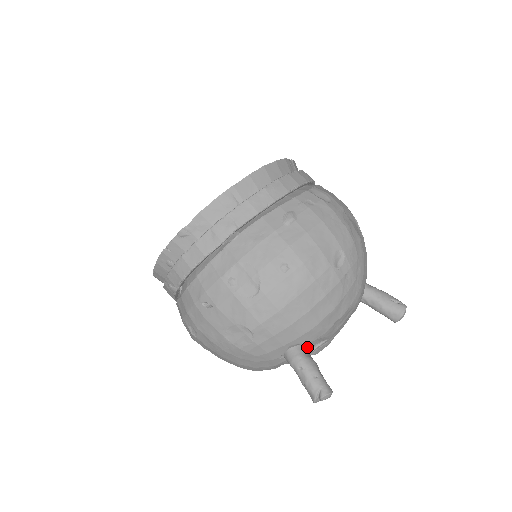
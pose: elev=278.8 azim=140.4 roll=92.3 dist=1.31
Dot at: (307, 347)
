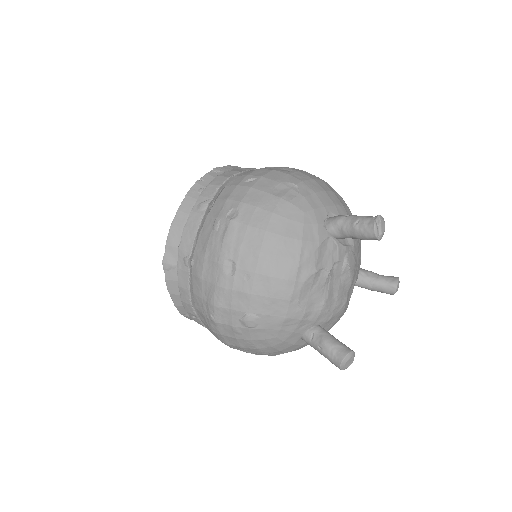
Dot at: occluded
